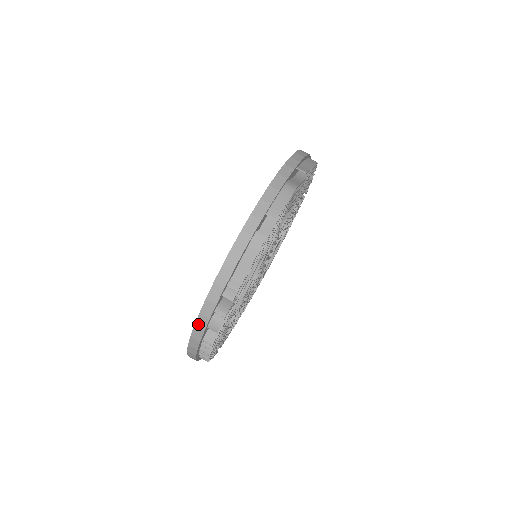
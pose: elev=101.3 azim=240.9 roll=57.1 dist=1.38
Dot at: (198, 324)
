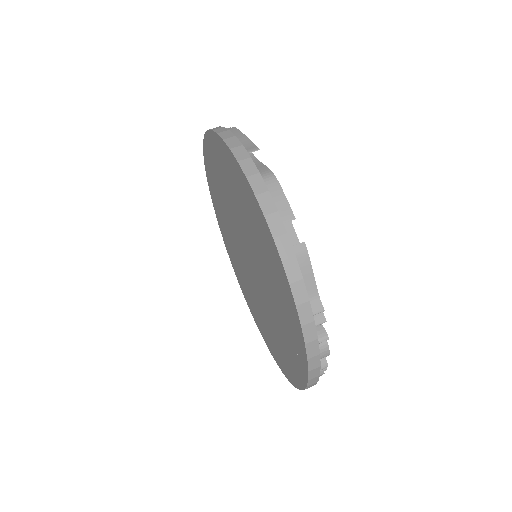
Dot at: (311, 367)
